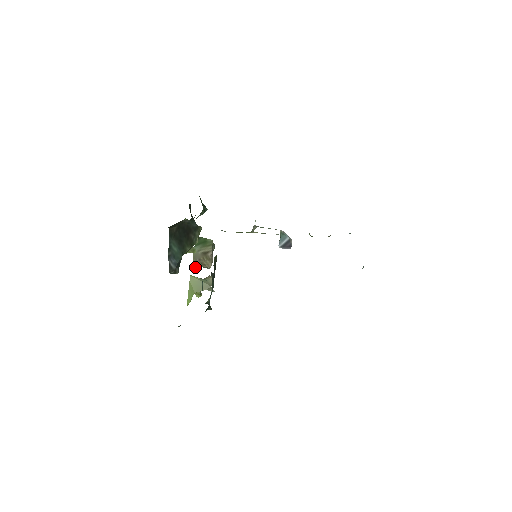
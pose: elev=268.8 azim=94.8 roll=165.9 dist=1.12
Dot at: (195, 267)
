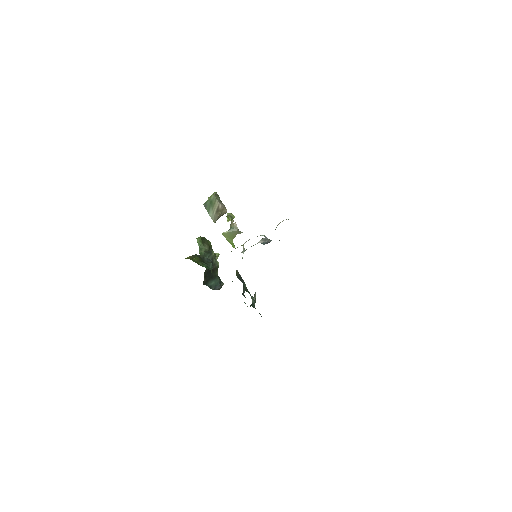
Dot at: occluded
